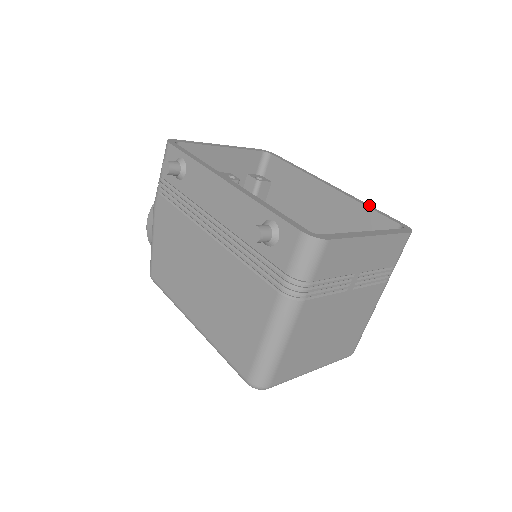
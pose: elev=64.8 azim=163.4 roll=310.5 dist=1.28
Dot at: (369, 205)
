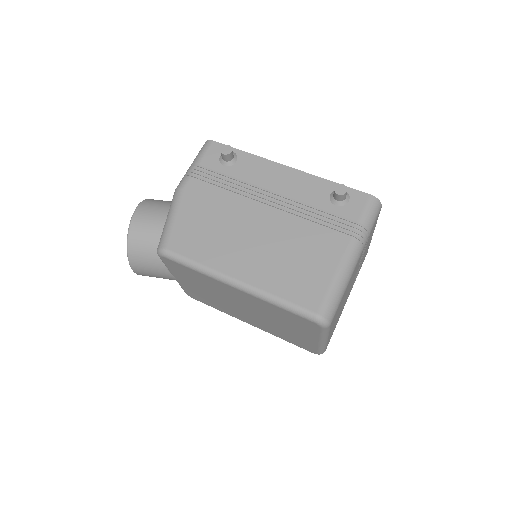
Dot at: occluded
